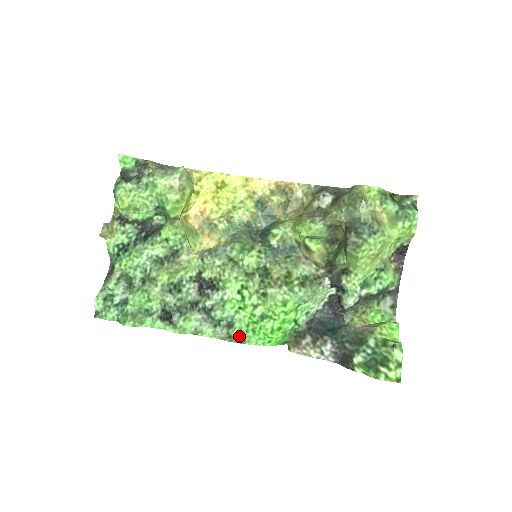
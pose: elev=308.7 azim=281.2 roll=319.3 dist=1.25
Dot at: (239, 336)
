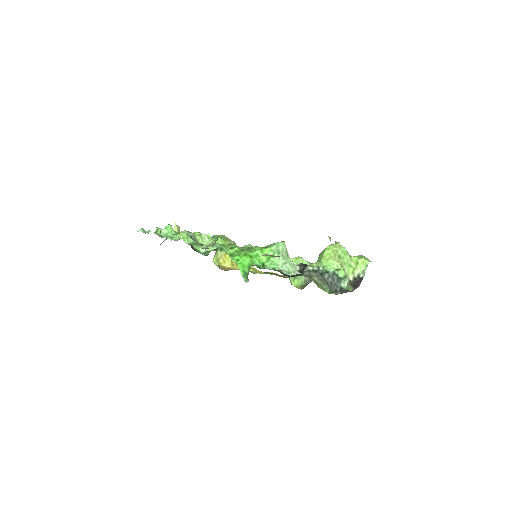
Dot at: (221, 245)
